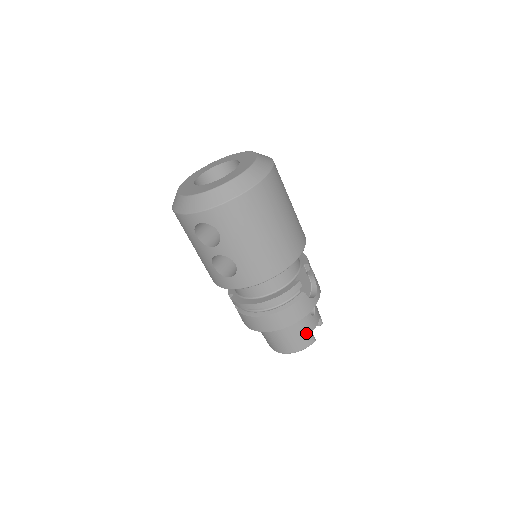
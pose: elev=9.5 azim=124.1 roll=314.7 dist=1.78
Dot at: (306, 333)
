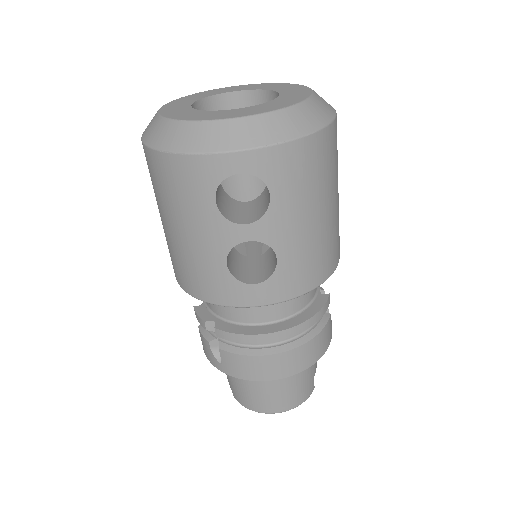
Dot at: (311, 377)
